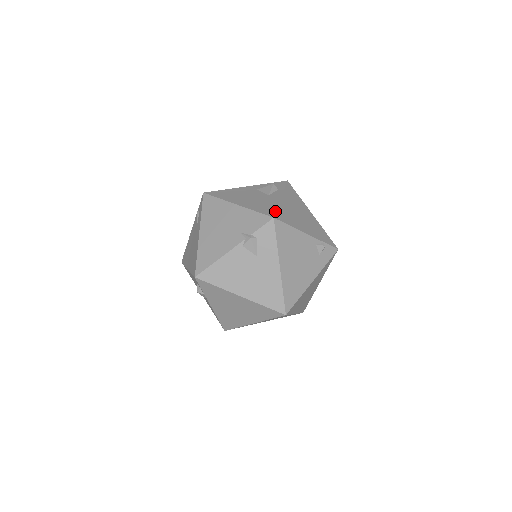
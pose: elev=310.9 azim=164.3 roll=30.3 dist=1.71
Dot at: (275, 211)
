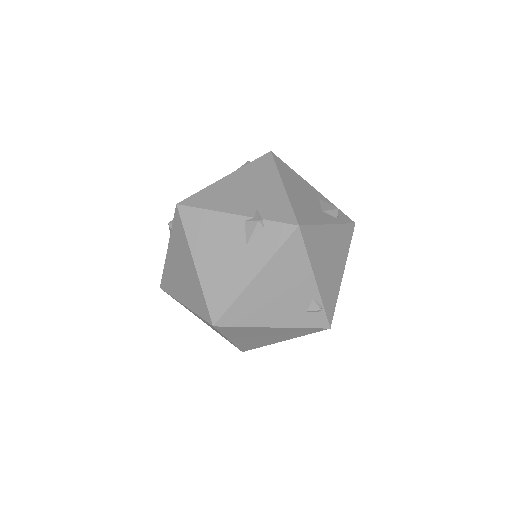
Dot at: (308, 224)
